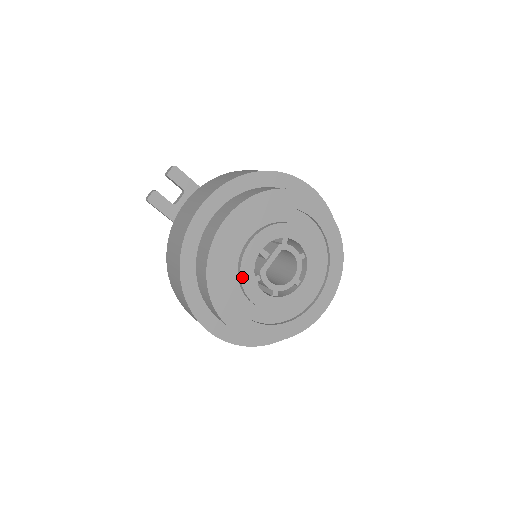
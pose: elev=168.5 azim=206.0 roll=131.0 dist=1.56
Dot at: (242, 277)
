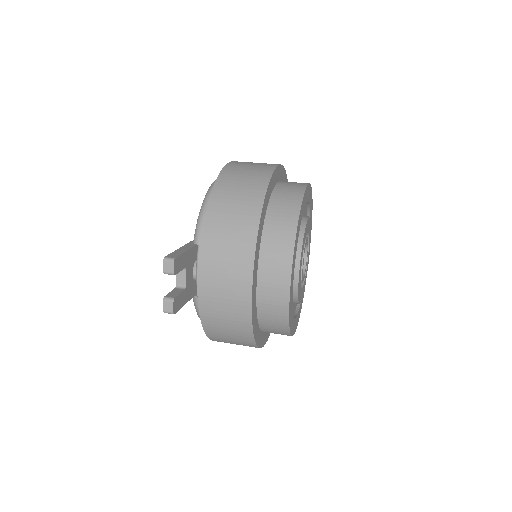
Dot at: (298, 299)
